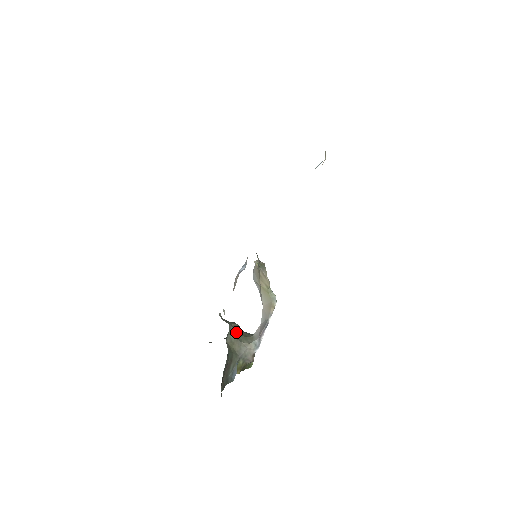
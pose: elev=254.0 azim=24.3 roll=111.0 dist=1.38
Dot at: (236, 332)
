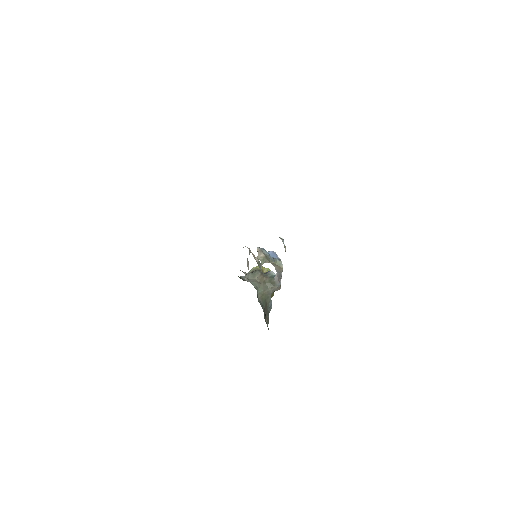
Dot at: (262, 284)
